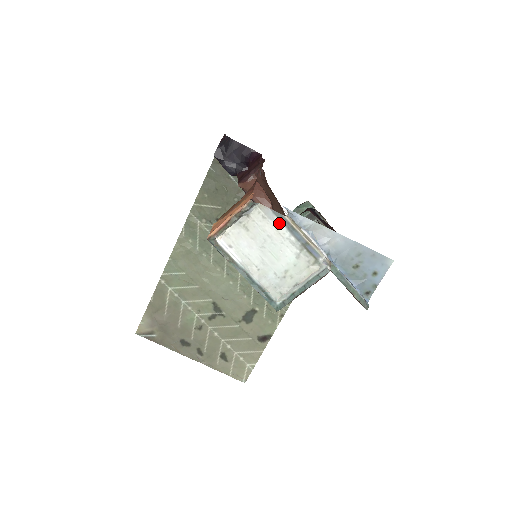
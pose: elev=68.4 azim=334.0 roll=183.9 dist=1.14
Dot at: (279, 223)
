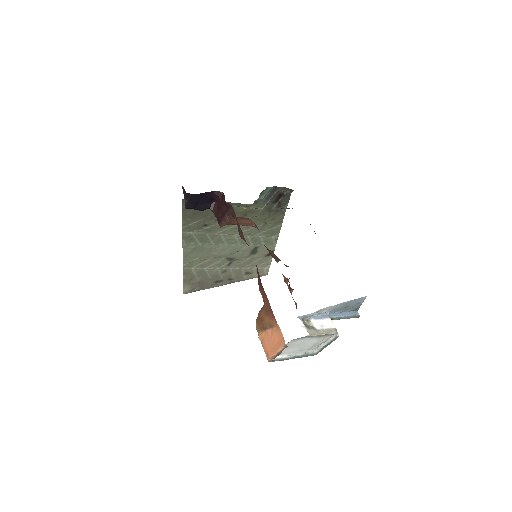
Dot at: (304, 339)
